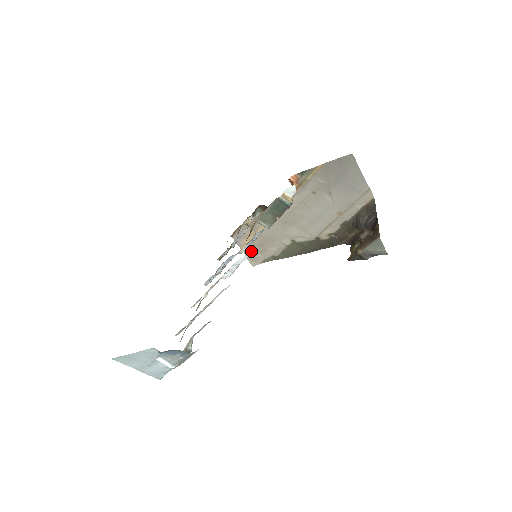
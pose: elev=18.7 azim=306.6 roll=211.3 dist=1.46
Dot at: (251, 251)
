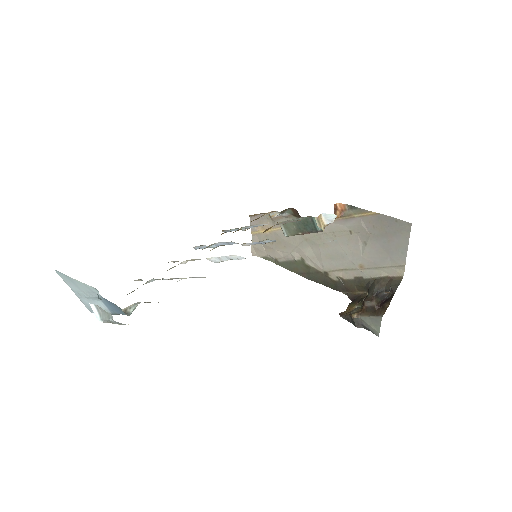
Dot at: occluded
